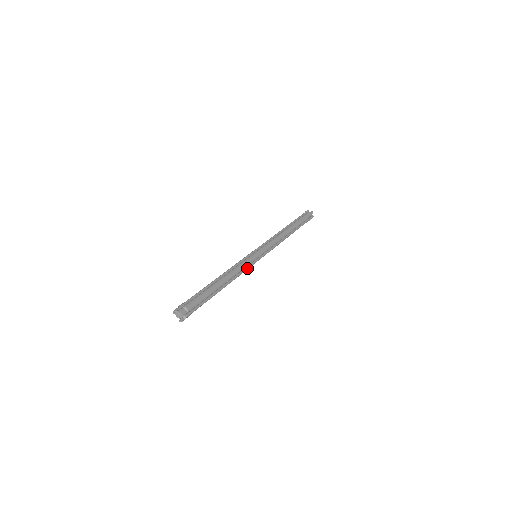
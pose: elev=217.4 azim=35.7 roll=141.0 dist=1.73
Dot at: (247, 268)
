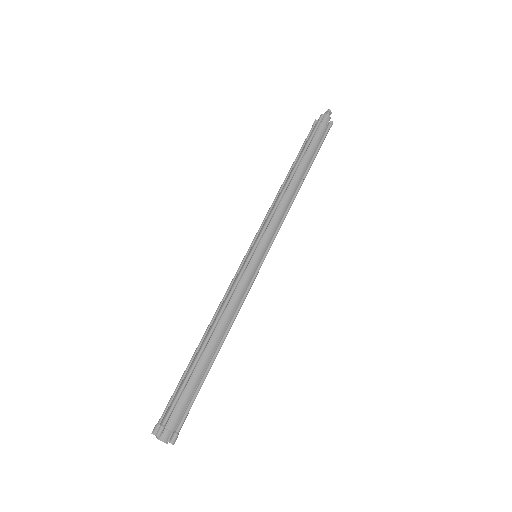
Dot at: (246, 294)
